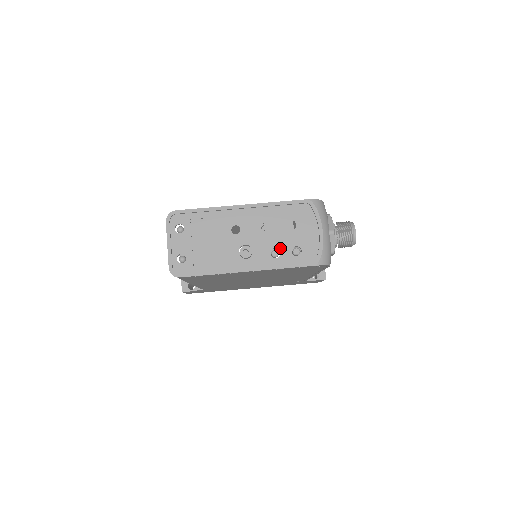
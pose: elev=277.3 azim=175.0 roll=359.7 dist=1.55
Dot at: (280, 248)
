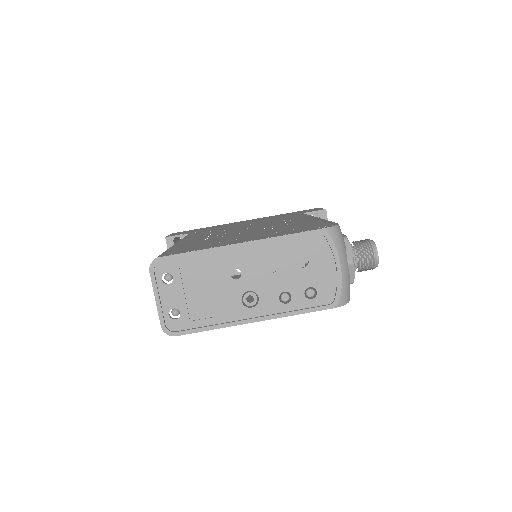
Dot at: (291, 291)
